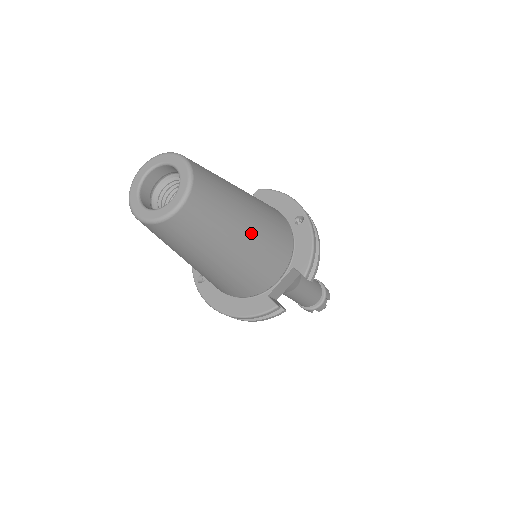
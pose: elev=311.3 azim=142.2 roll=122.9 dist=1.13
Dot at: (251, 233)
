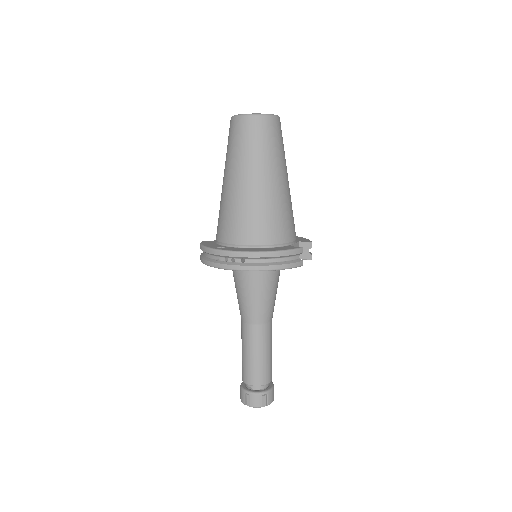
Dot at: occluded
